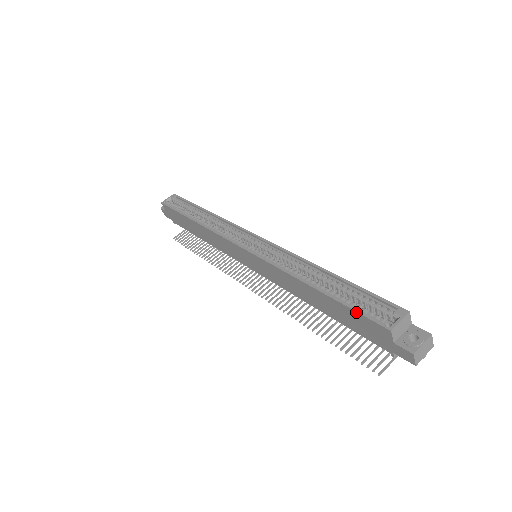
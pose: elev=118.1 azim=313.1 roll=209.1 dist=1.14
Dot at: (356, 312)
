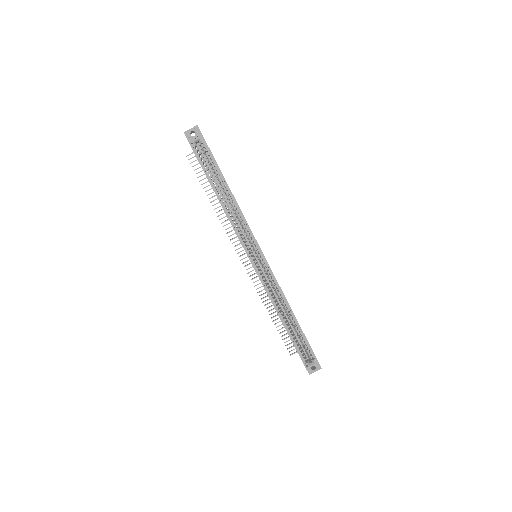
Dot at: (297, 351)
